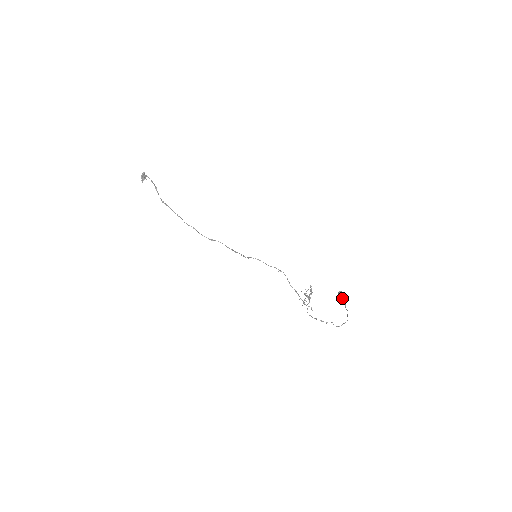
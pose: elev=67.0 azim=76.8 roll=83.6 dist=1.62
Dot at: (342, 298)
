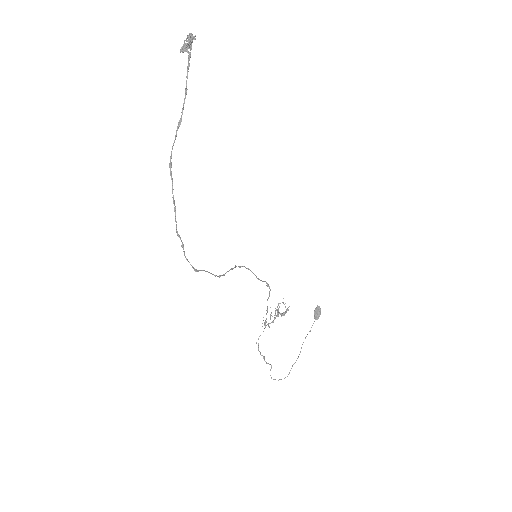
Dot at: (314, 316)
